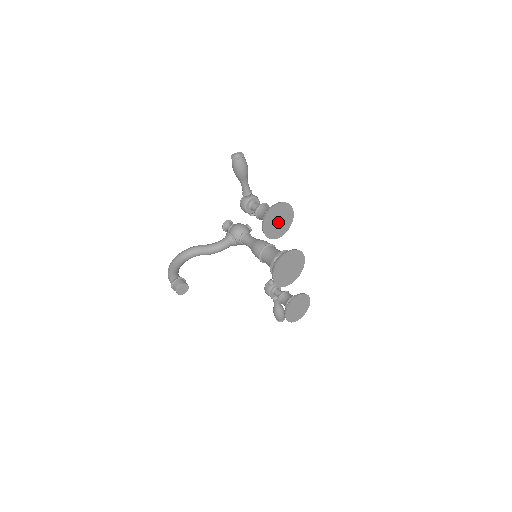
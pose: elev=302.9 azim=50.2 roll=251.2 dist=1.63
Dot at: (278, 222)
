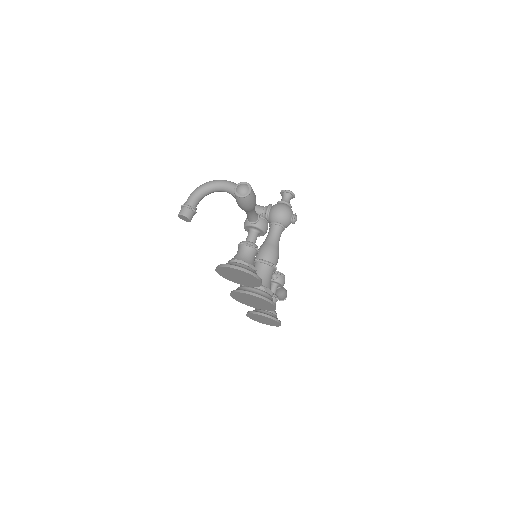
Dot at: (238, 277)
